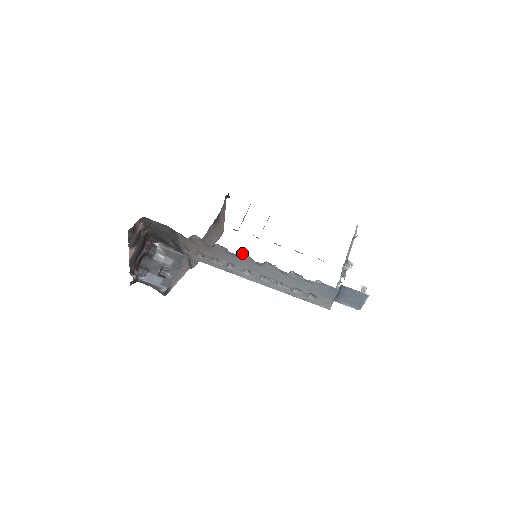
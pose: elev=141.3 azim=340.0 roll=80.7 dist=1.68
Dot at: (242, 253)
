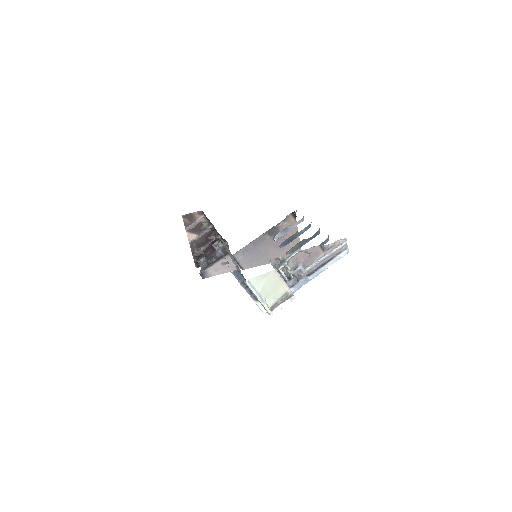
Dot at: (215, 237)
